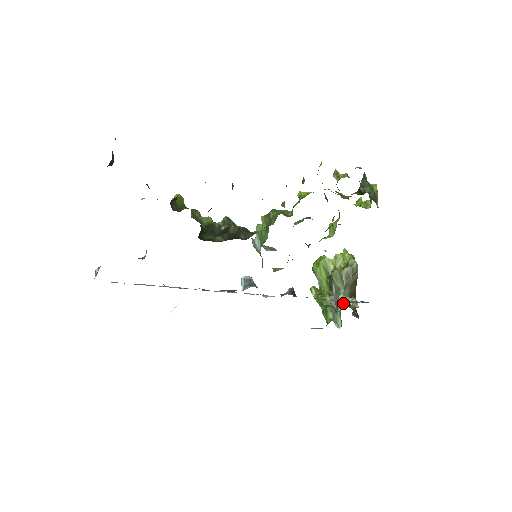
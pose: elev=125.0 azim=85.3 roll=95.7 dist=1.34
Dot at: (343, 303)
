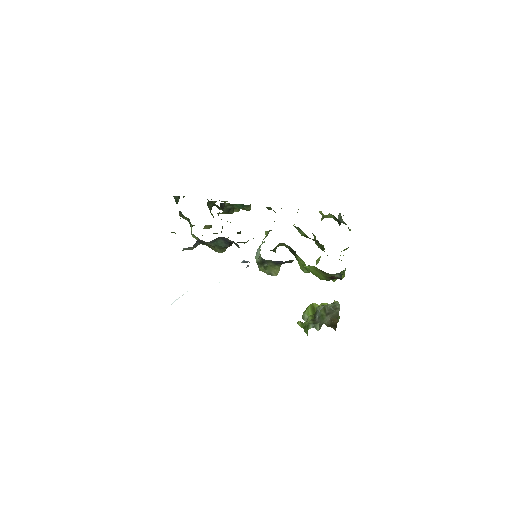
Dot at: (322, 307)
